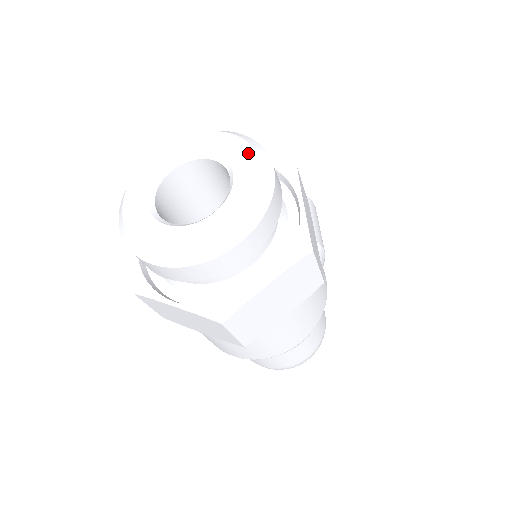
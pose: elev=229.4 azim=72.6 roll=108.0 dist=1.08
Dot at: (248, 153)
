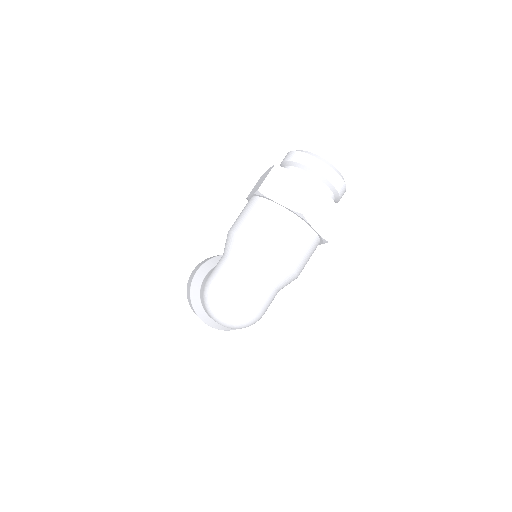
Dot at: occluded
